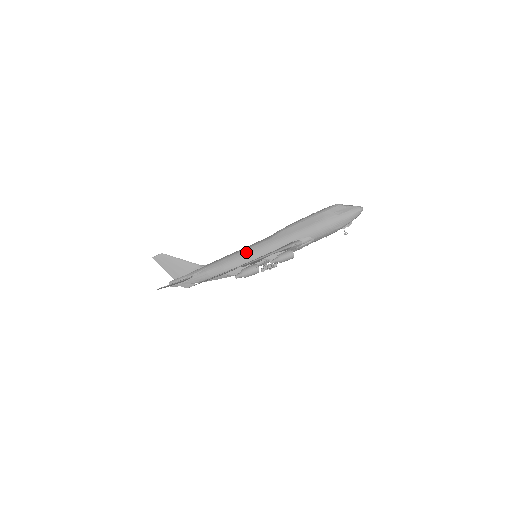
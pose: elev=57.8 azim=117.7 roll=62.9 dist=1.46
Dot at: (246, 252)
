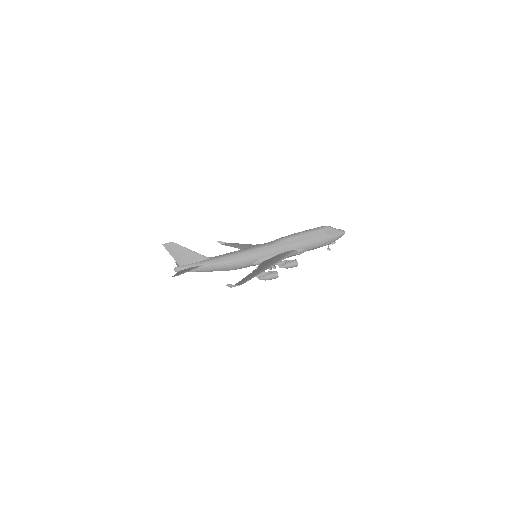
Dot at: (251, 253)
